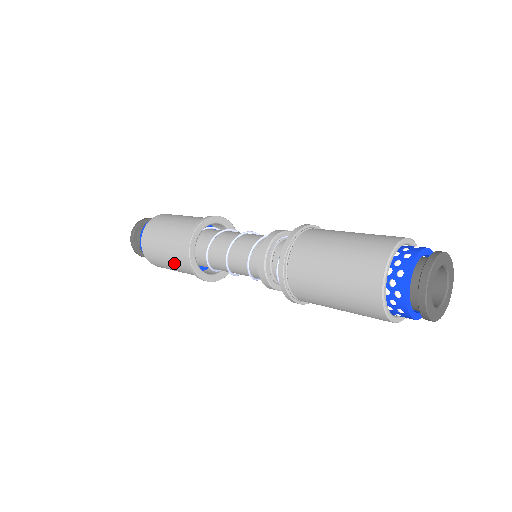
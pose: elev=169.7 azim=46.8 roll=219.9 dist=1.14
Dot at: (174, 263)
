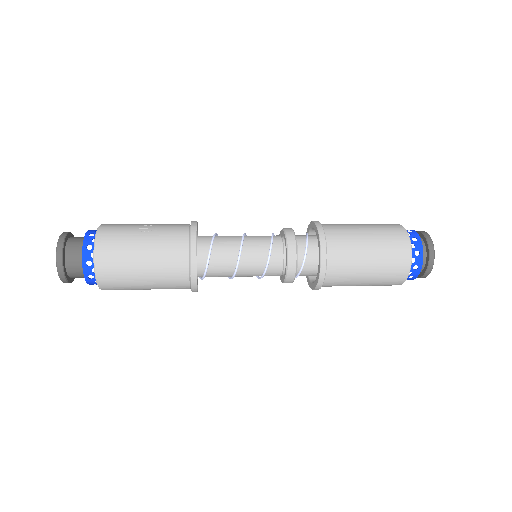
Dot at: (158, 267)
